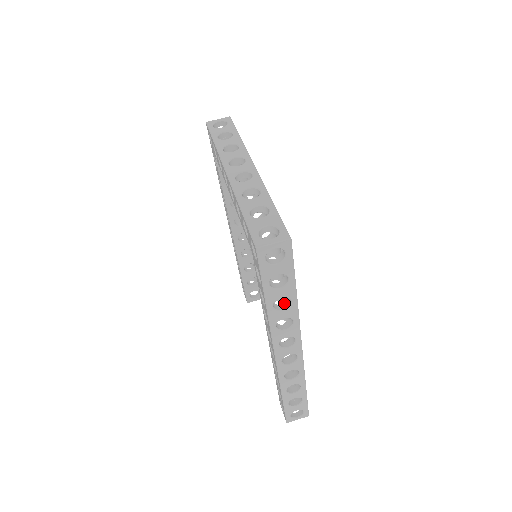
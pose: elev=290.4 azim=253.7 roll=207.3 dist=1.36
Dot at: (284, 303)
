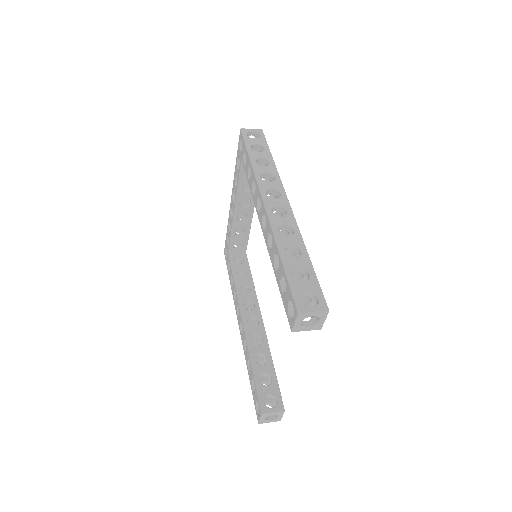
Dot at: occluded
